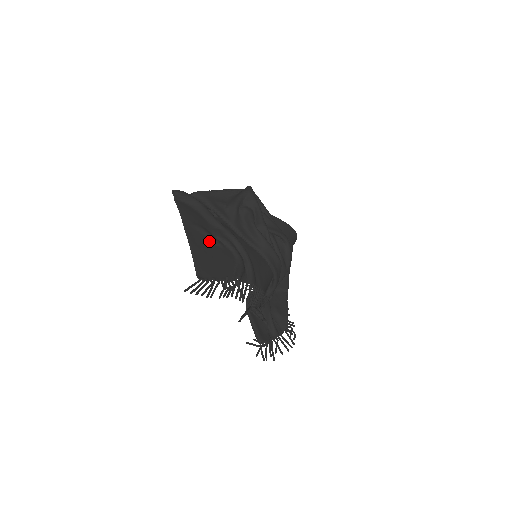
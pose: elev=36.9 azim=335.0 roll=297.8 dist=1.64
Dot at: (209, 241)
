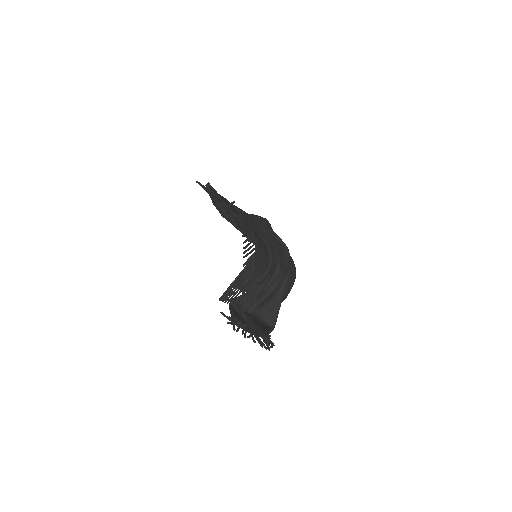
Dot at: occluded
